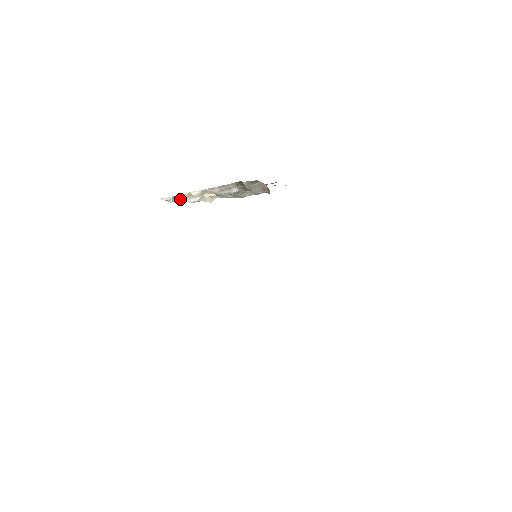
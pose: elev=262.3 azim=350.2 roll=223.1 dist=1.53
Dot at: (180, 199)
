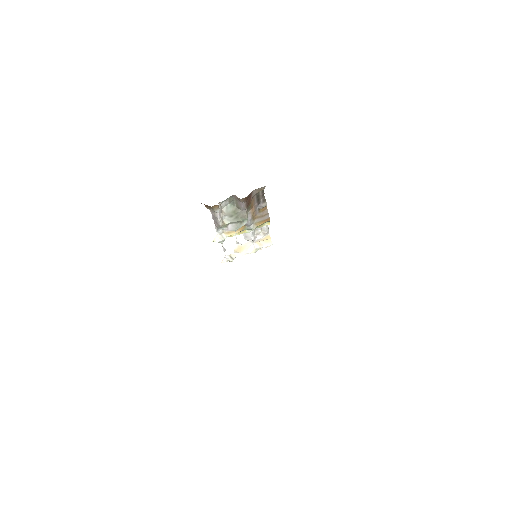
Dot at: (239, 255)
